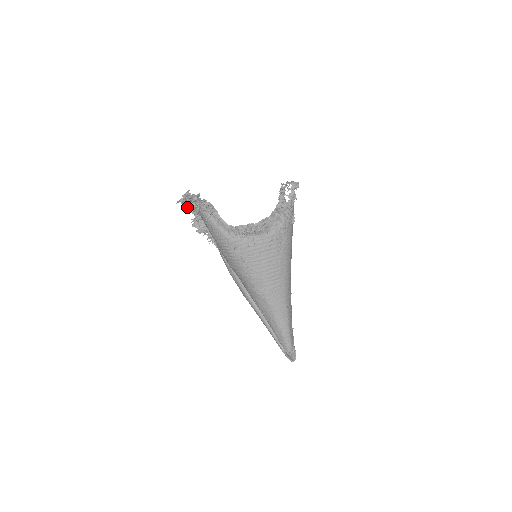
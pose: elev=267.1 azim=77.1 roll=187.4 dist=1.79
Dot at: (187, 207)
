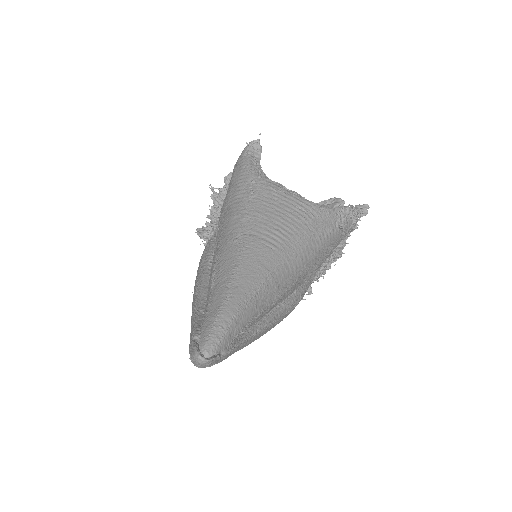
Dot at: (212, 206)
